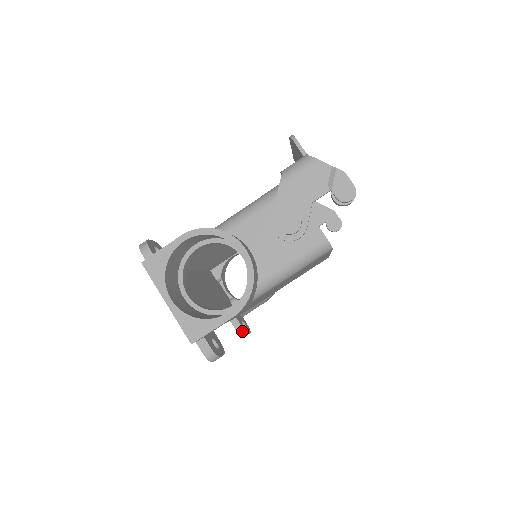
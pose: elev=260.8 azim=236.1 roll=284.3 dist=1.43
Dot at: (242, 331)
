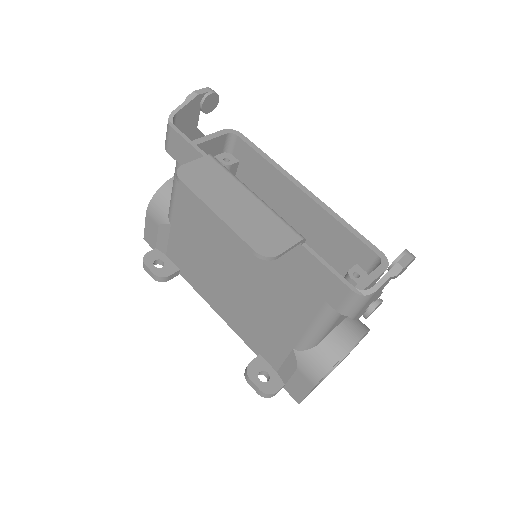
Dot at: occluded
